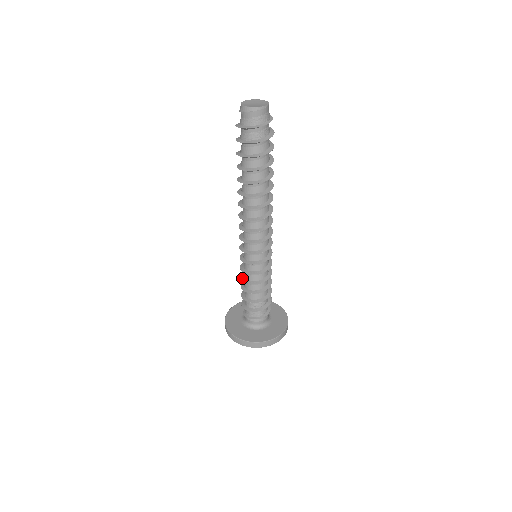
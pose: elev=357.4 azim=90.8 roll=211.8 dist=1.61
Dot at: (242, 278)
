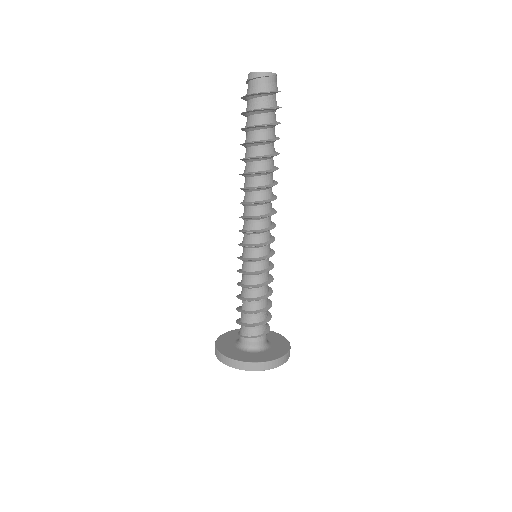
Dot at: (241, 285)
